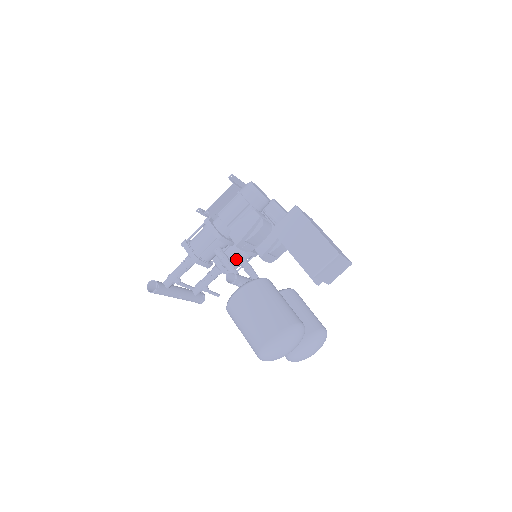
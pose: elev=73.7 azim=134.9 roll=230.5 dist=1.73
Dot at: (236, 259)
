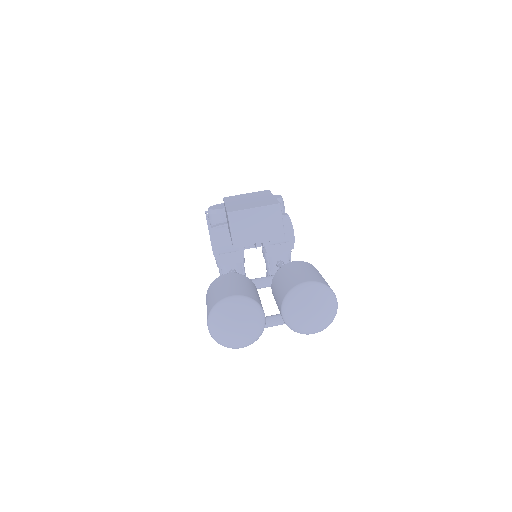
Dot at: (272, 267)
